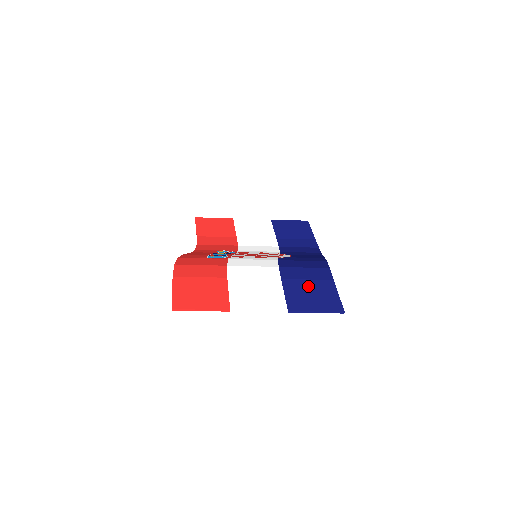
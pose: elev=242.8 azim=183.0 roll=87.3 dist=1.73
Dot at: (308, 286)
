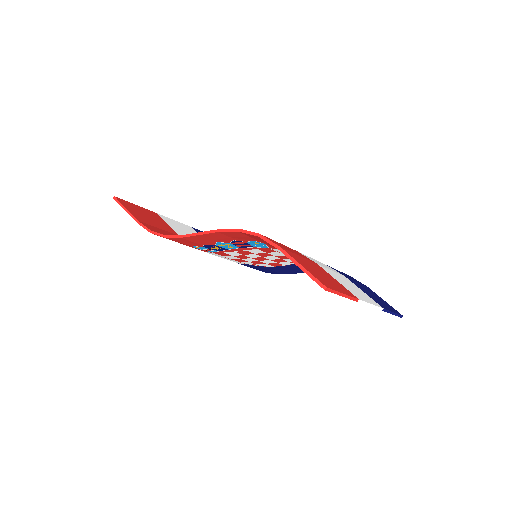
Dot at: (365, 288)
